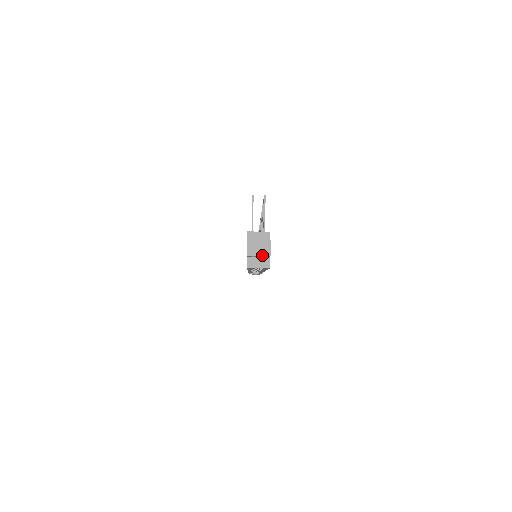
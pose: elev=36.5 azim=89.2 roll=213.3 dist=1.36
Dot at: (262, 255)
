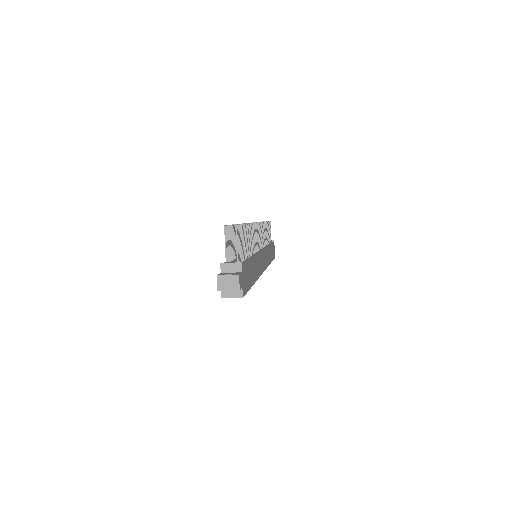
Dot at: (231, 289)
